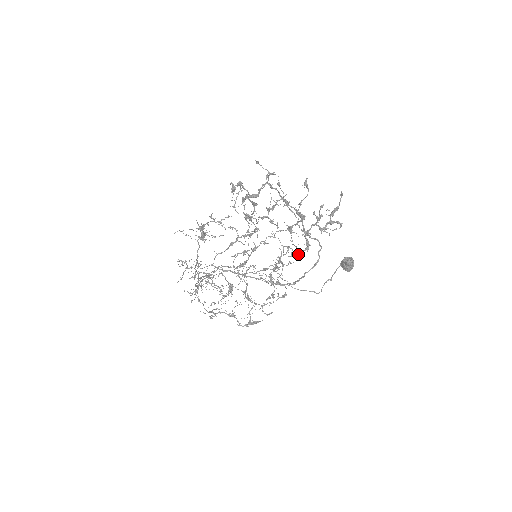
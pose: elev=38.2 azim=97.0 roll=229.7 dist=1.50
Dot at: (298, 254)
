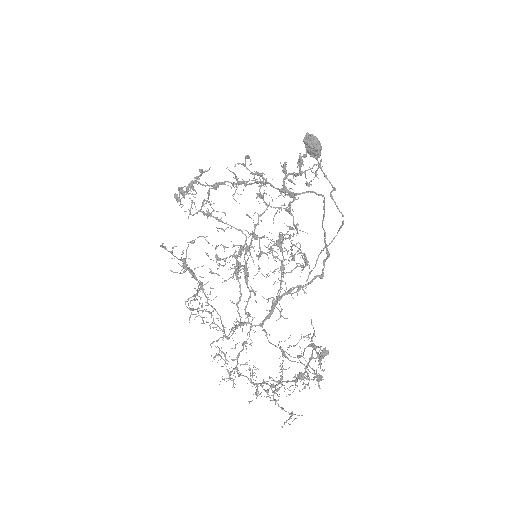
Dot at: (287, 209)
